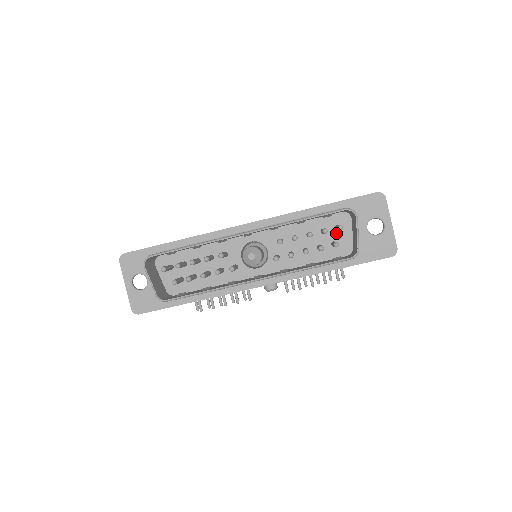
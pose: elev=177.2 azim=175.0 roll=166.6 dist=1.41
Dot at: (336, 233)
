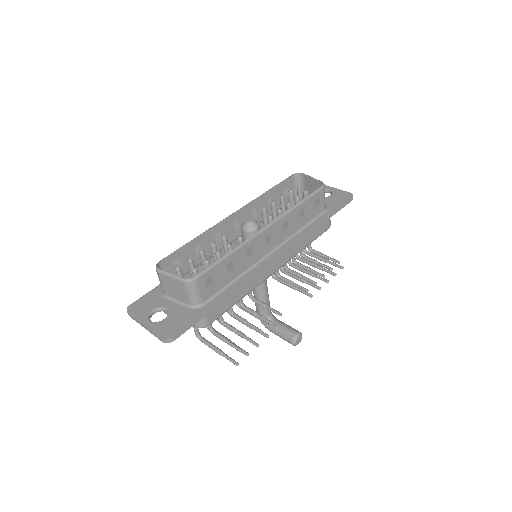
Dot at: occluded
